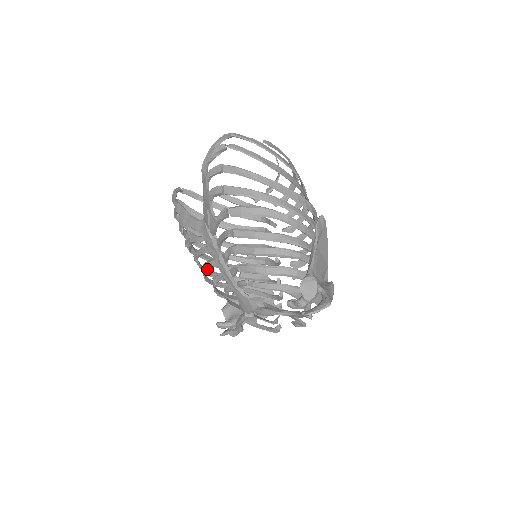
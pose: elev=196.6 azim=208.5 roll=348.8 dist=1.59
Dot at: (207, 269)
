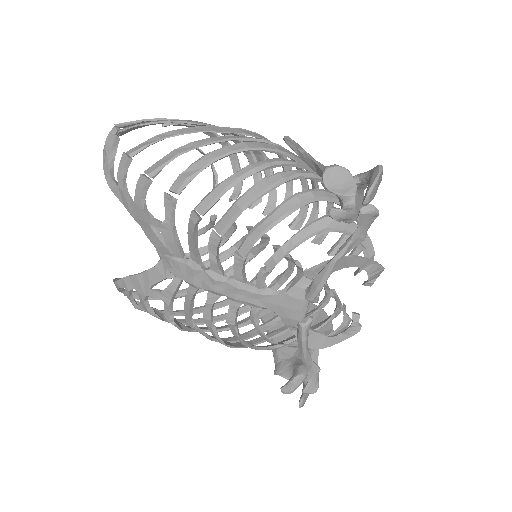
Dot at: (212, 319)
